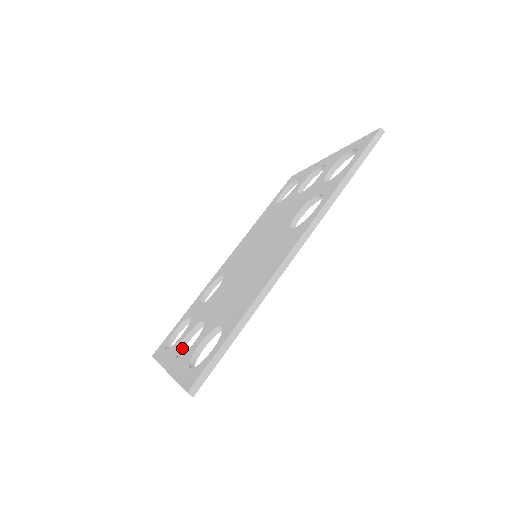
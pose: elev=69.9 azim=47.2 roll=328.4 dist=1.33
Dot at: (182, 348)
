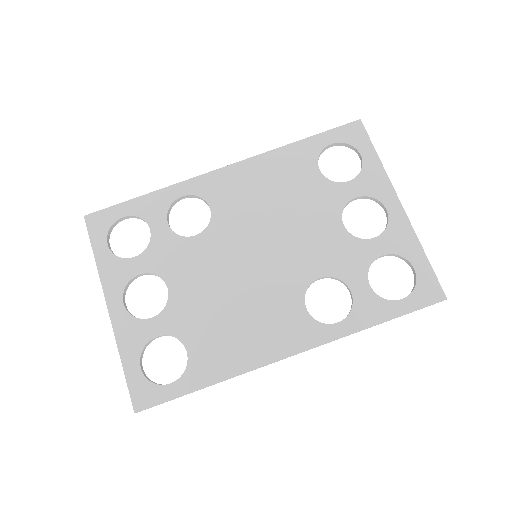
Dot at: (131, 282)
